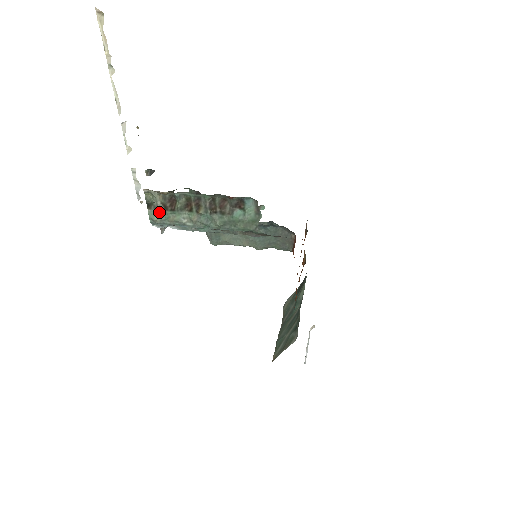
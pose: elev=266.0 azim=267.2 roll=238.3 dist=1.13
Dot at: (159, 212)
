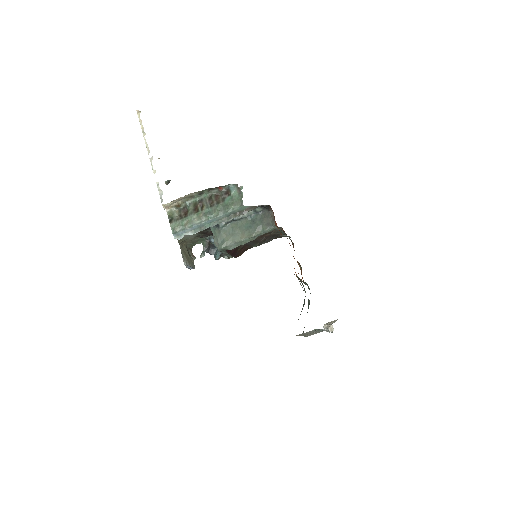
Dot at: (177, 222)
